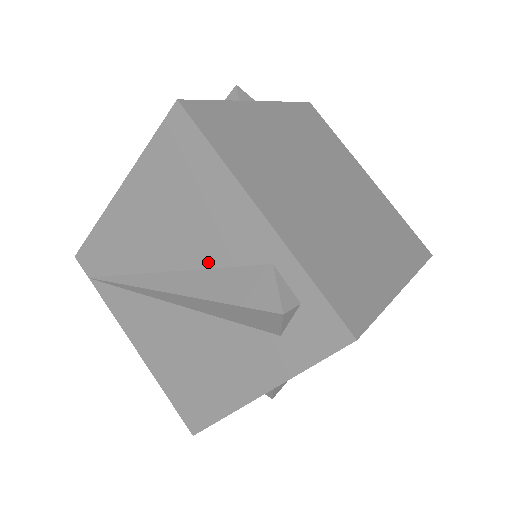
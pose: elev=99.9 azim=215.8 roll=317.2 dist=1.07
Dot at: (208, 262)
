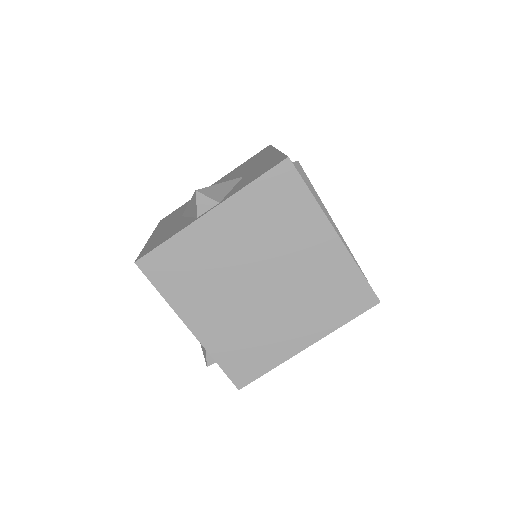
Dot at: occluded
